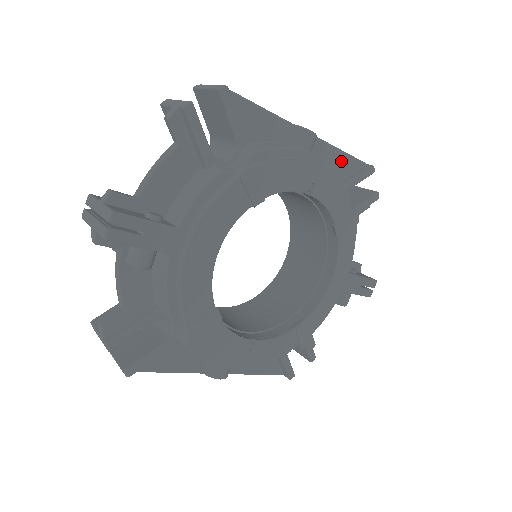
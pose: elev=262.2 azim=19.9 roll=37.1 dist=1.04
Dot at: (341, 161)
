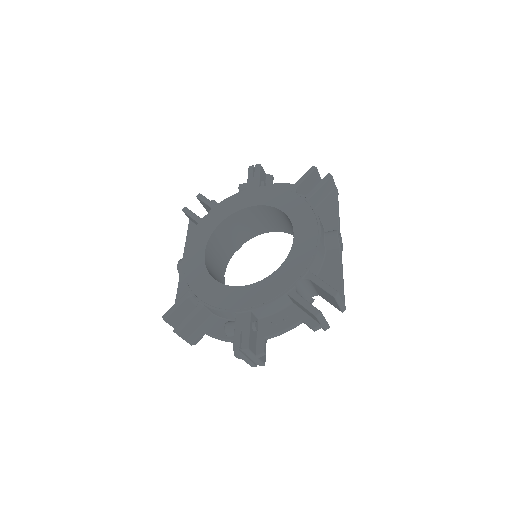
Dot at: occluded
